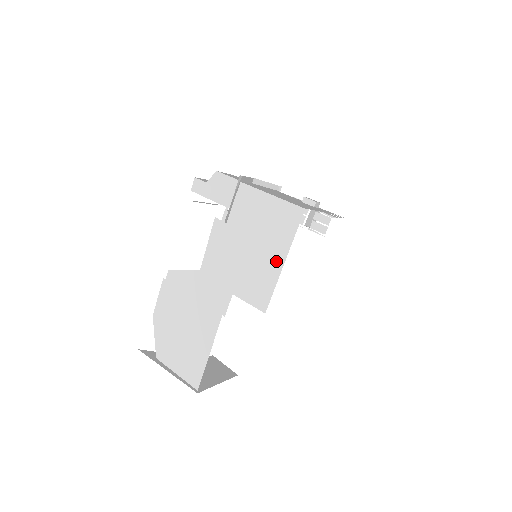
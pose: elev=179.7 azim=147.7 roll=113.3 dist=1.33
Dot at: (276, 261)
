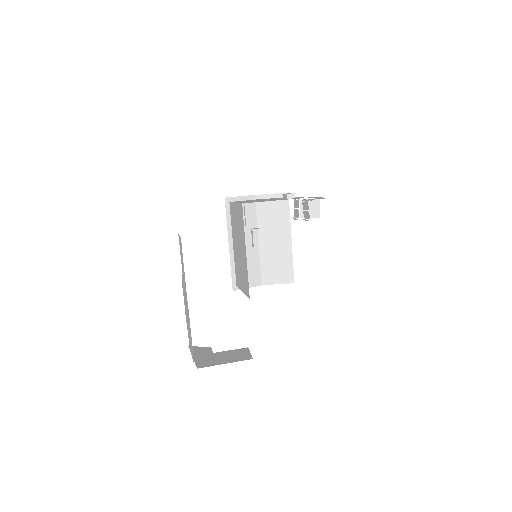
Dot at: (244, 254)
